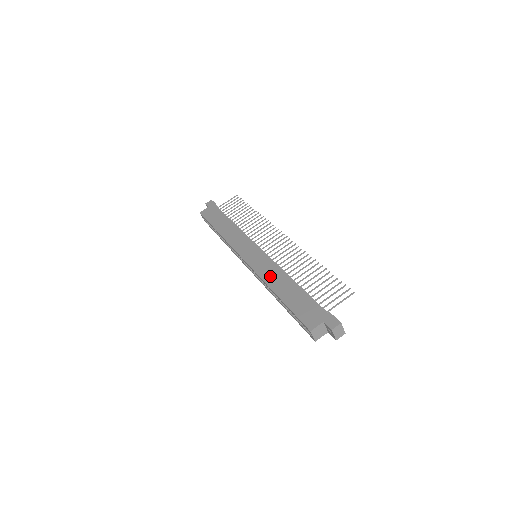
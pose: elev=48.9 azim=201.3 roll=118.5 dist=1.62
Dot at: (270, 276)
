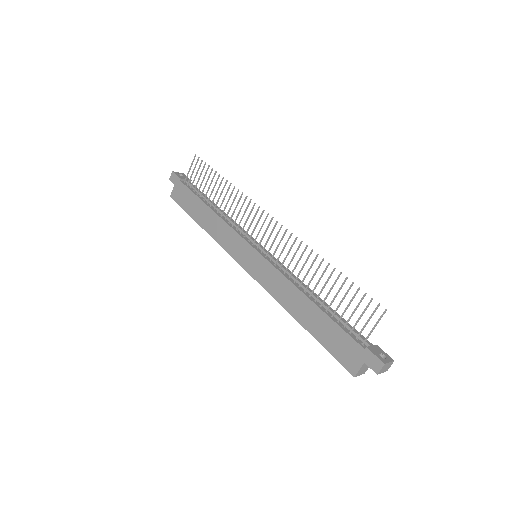
Dot at: (282, 295)
